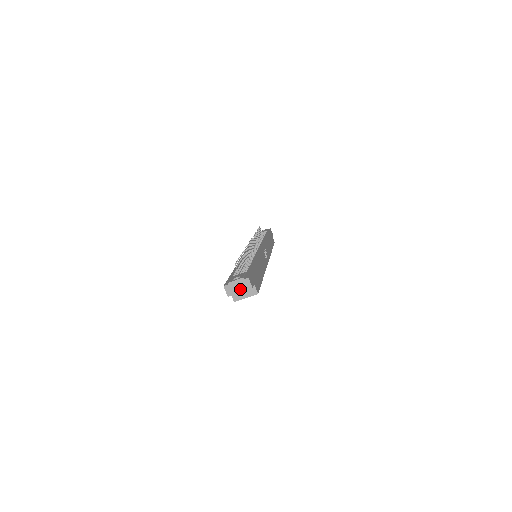
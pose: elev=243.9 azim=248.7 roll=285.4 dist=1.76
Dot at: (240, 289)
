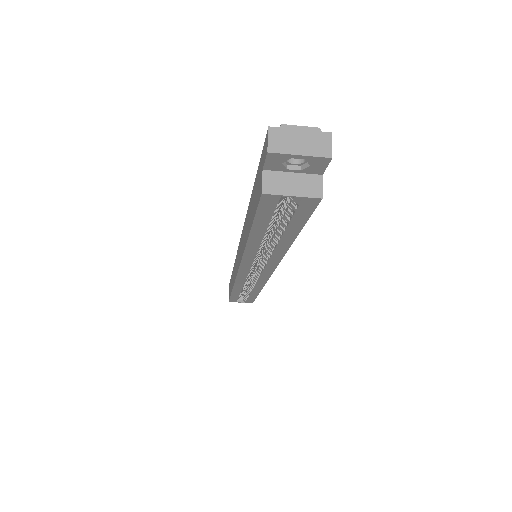
Dot at: (303, 148)
